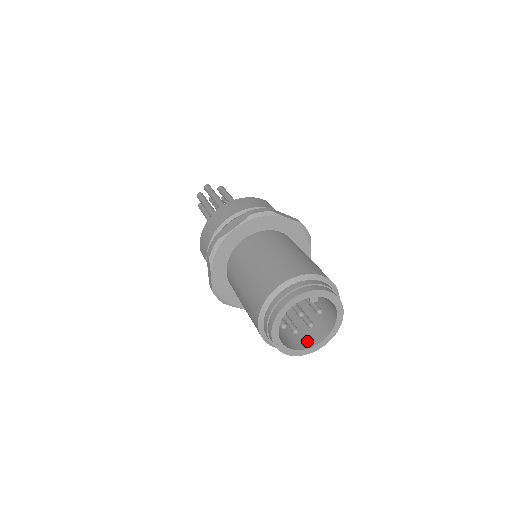
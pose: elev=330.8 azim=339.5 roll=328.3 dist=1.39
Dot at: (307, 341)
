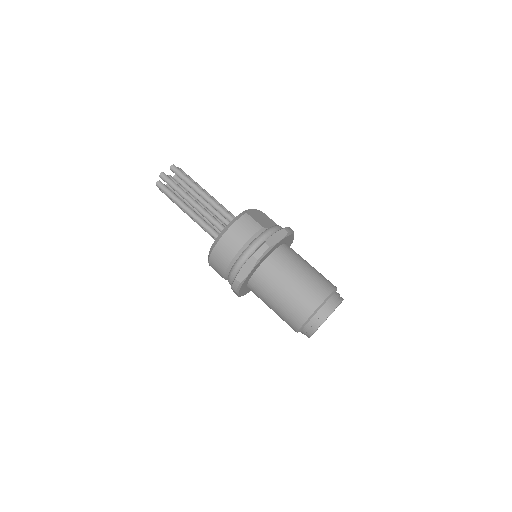
Dot at: occluded
